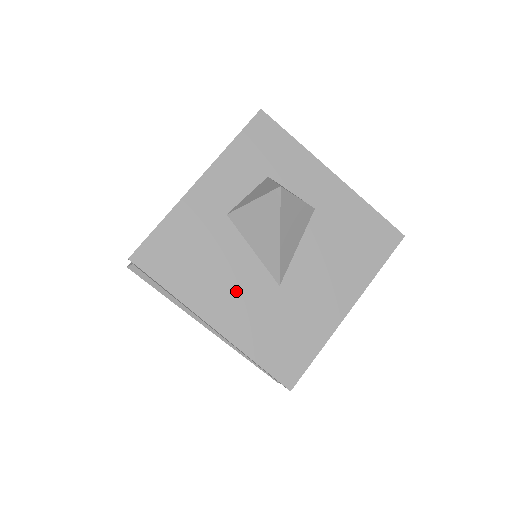
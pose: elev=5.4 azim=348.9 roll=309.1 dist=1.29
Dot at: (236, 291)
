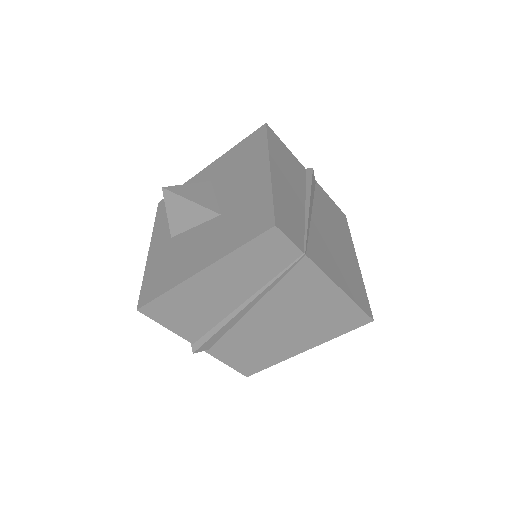
Dot at: (200, 246)
